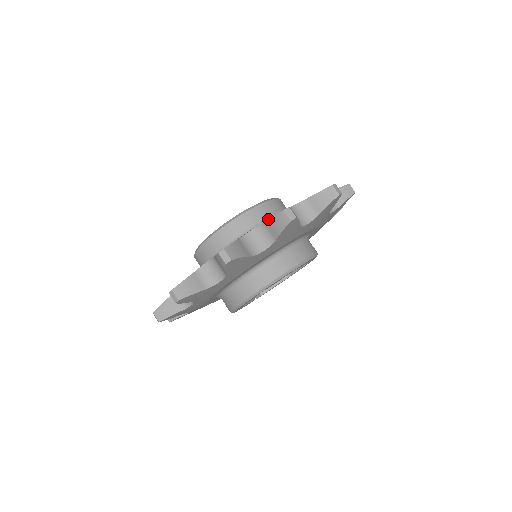
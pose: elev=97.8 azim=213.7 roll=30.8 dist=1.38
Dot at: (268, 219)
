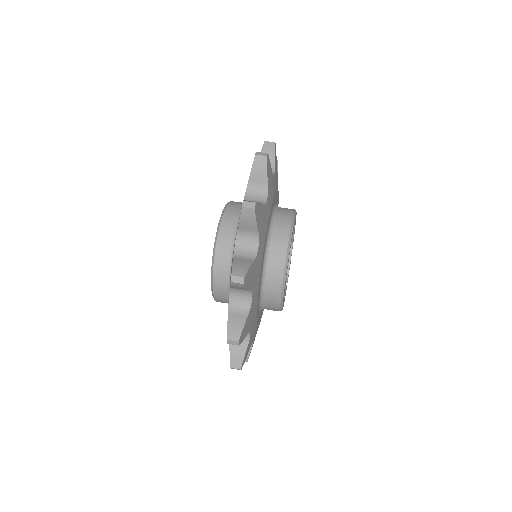
Dot at: (238, 224)
